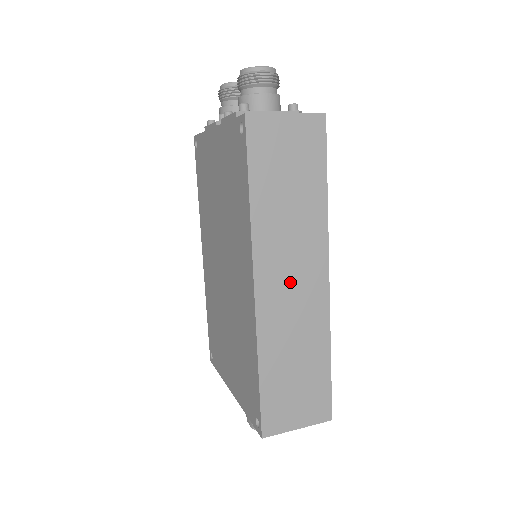
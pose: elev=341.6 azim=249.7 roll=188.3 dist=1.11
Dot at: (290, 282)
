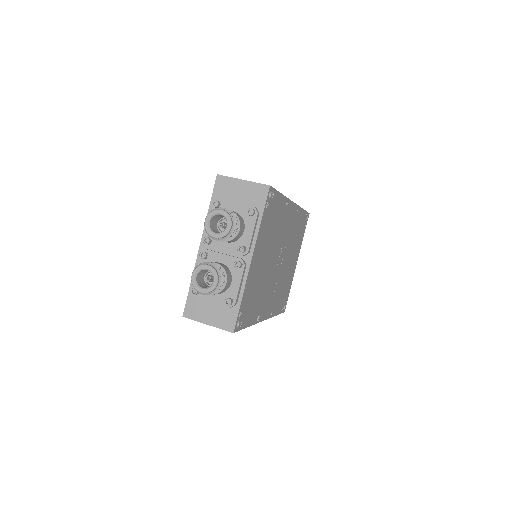
Dot at: occluded
